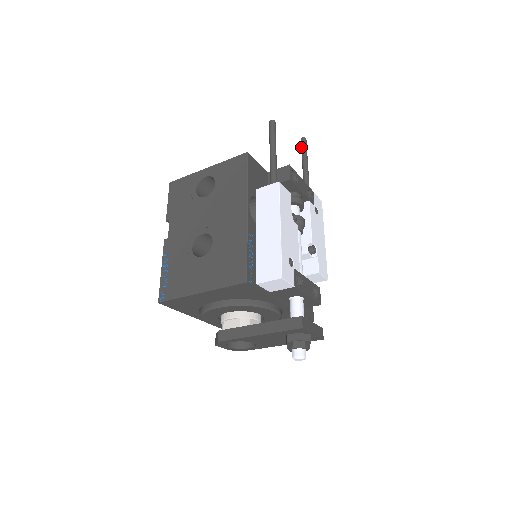
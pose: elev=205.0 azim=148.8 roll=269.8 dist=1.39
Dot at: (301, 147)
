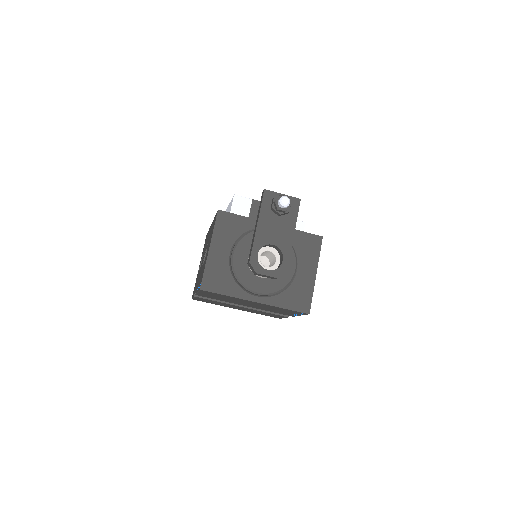
Dot at: occluded
